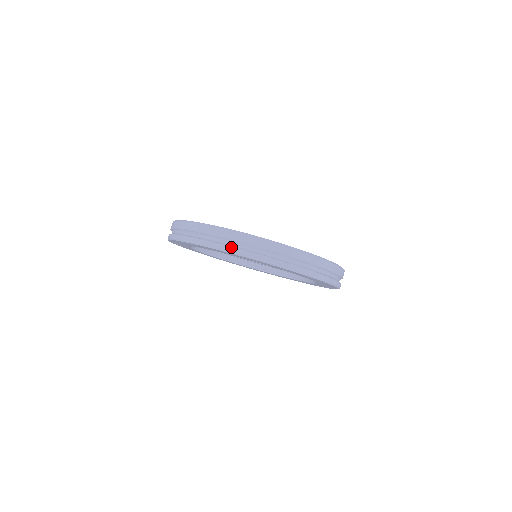
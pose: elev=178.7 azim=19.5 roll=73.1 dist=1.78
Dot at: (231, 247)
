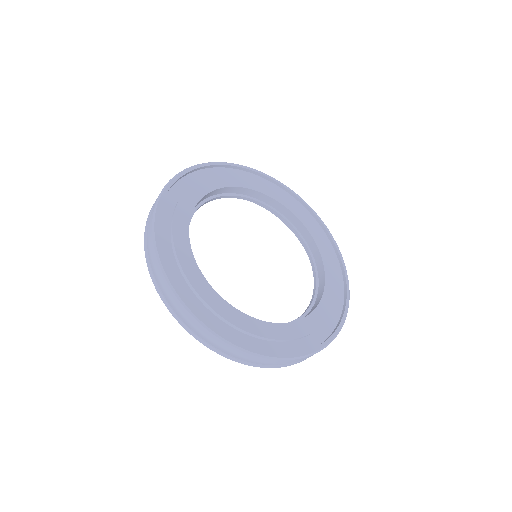
Dot at: (149, 265)
